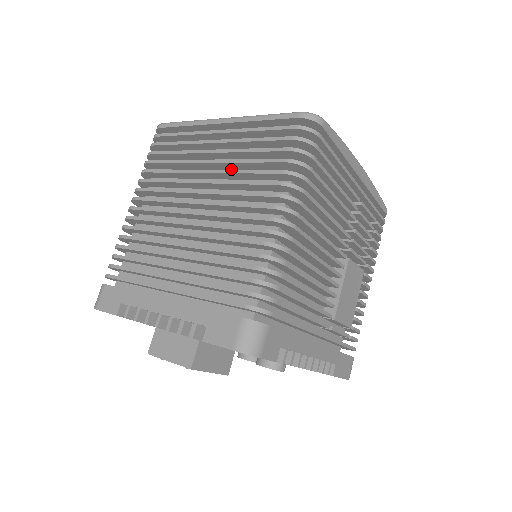
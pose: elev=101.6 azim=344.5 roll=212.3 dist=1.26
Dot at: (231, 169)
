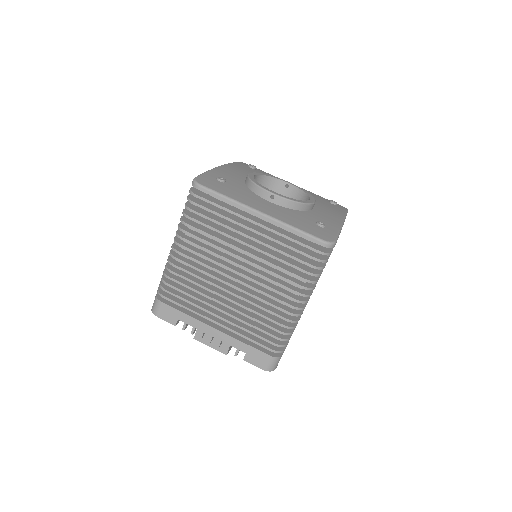
Dot at: occluded
